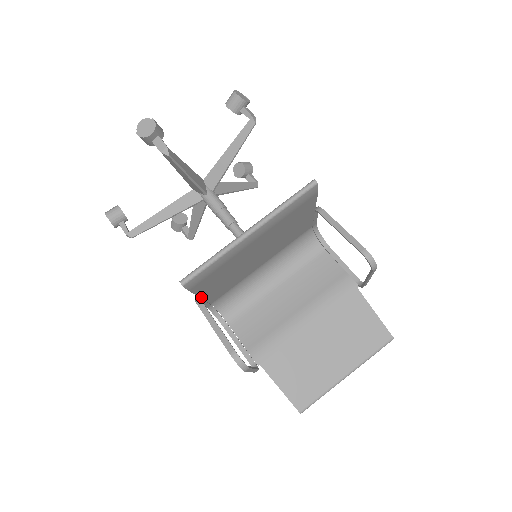
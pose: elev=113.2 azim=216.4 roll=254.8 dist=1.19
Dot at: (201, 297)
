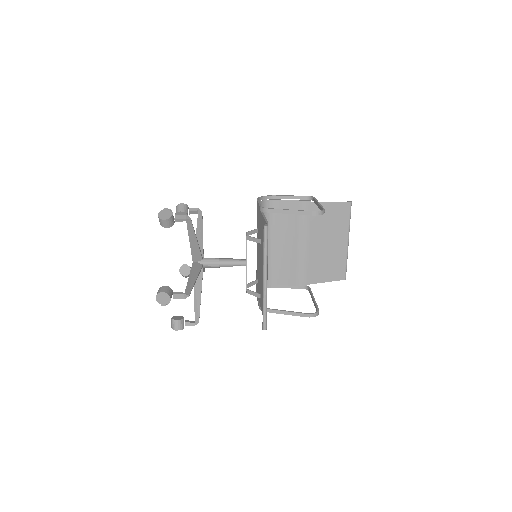
Dot at: occluded
